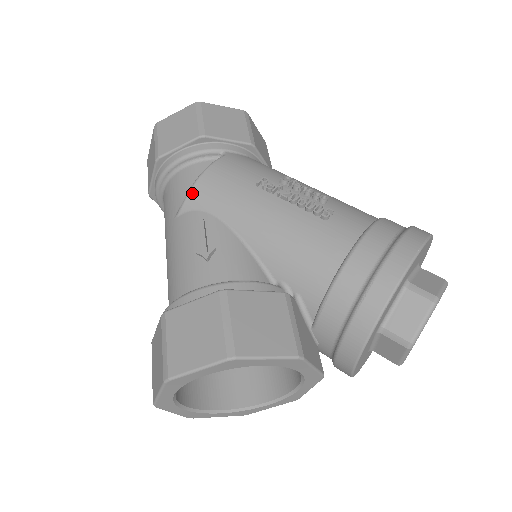
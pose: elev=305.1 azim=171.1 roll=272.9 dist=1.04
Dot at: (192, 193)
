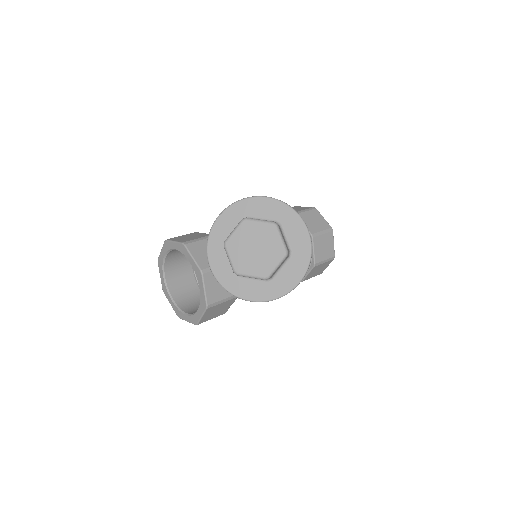
Dot at: occluded
